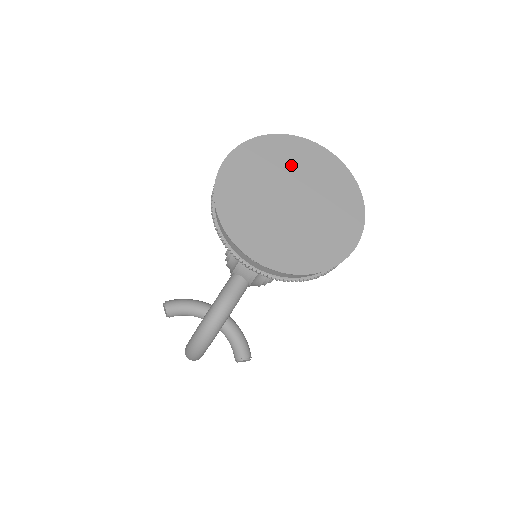
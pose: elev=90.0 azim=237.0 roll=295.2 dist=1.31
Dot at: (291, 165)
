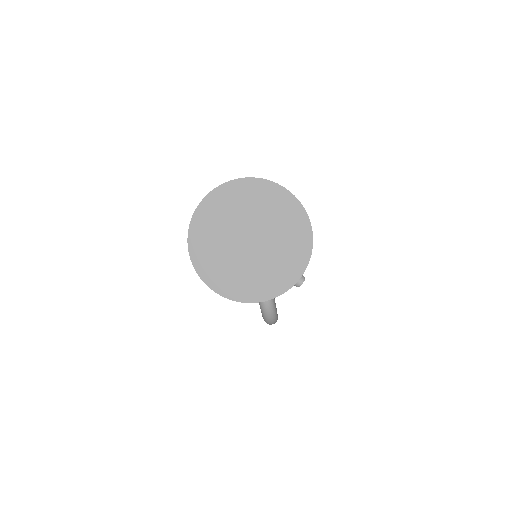
Dot at: (228, 216)
